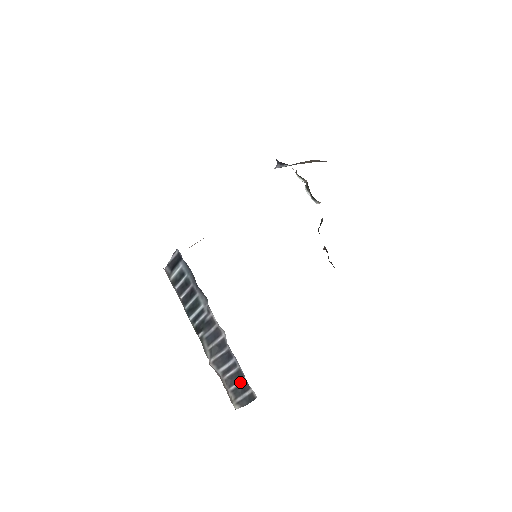
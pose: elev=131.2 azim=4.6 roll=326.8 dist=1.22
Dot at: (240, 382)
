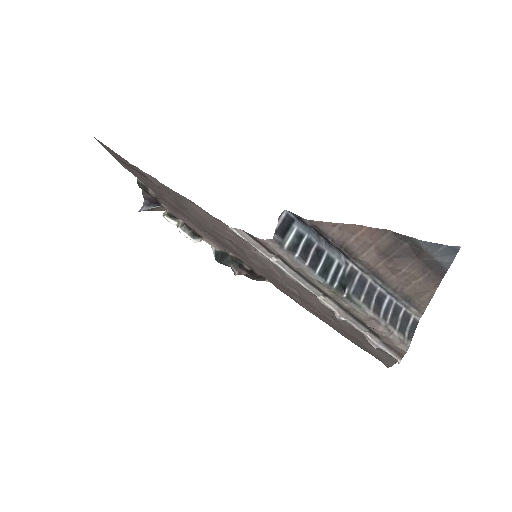
Dot at: (400, 317)
